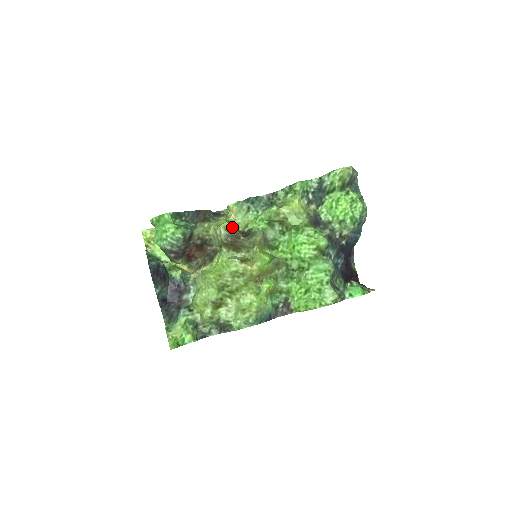
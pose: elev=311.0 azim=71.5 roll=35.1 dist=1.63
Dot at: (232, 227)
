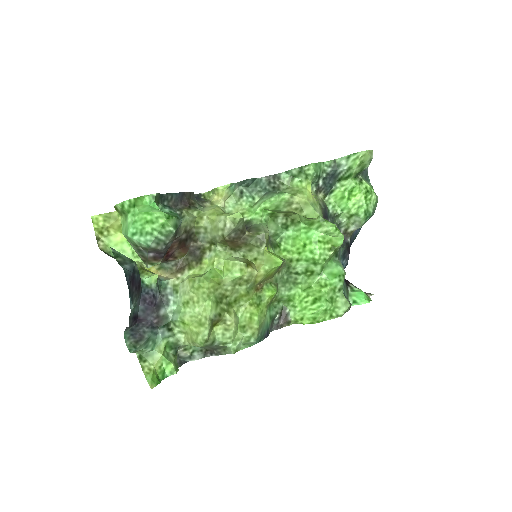
Dot at: (243, 219)
